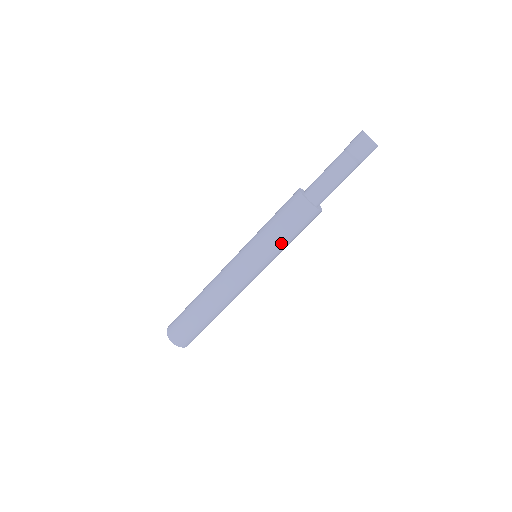
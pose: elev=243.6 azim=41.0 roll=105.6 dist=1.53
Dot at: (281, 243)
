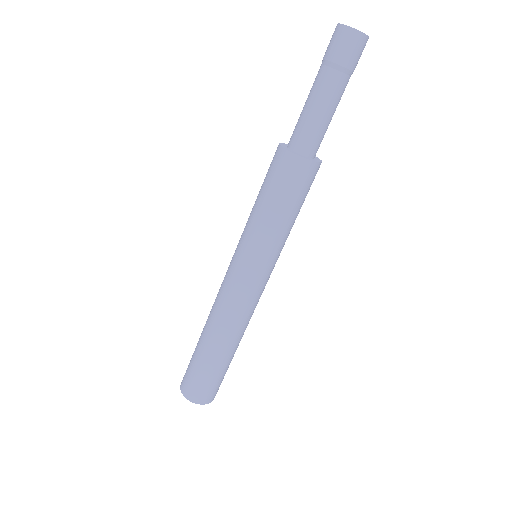
Dot at: (290, 227)
